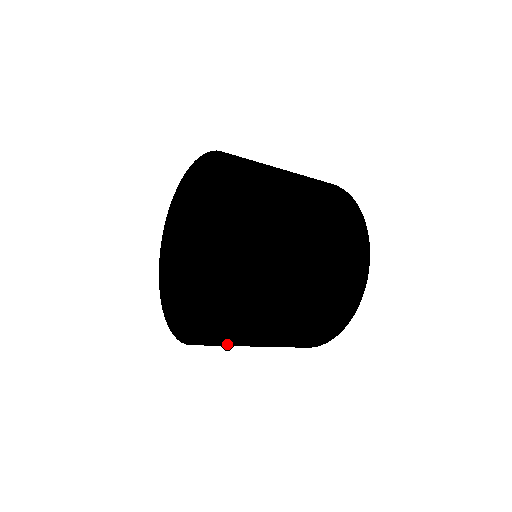
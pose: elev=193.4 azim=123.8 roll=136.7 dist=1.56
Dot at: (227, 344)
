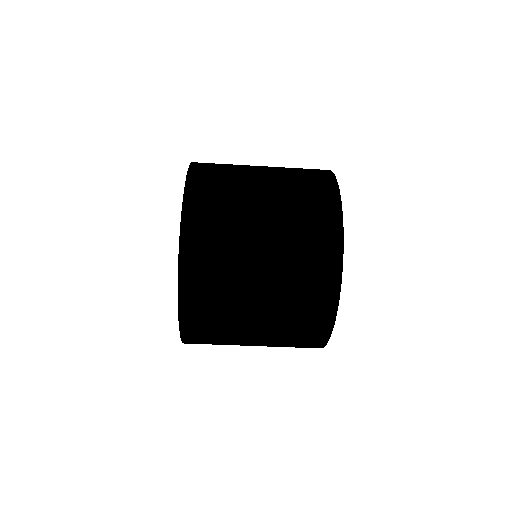
Dot at: occluded
